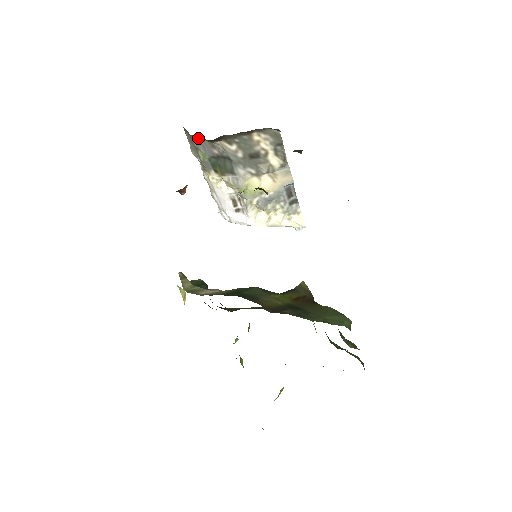
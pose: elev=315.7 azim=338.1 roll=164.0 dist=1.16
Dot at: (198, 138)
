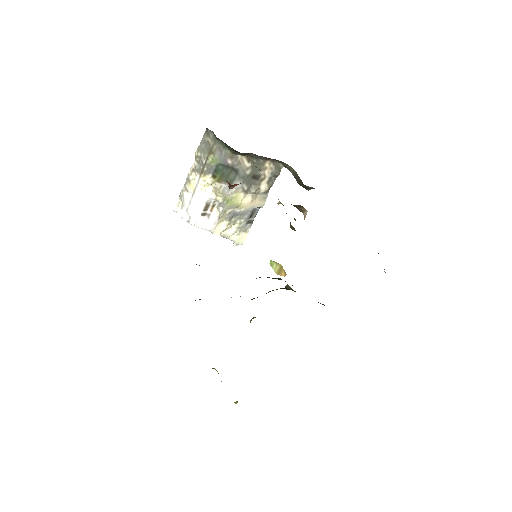
Dot at: (224, 145)
